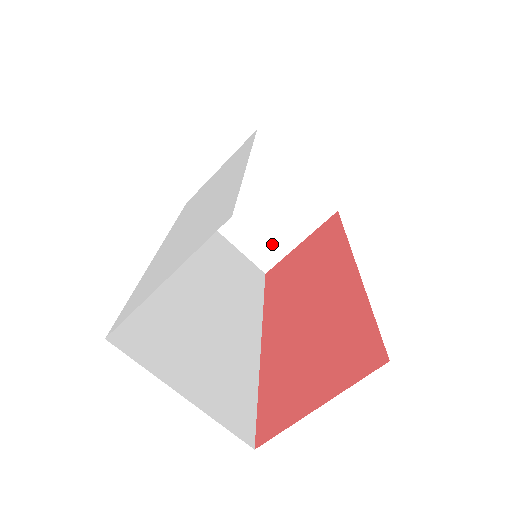
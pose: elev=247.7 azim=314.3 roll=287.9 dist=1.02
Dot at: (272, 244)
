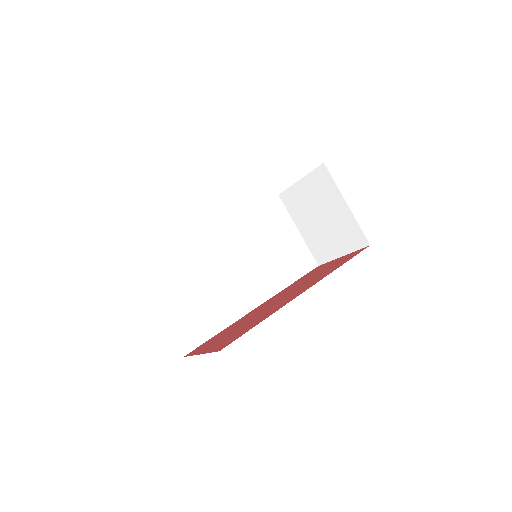
Dot at: (325, 247)
